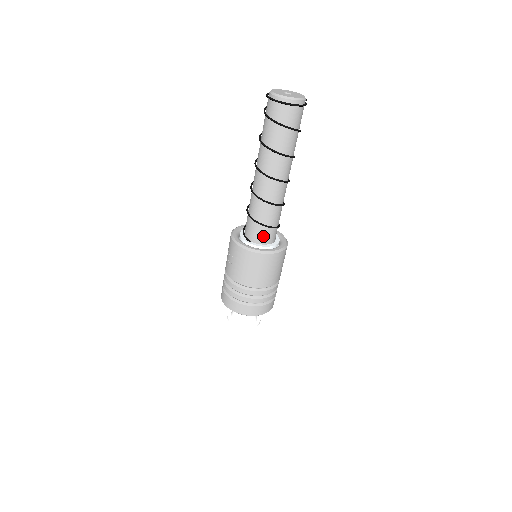
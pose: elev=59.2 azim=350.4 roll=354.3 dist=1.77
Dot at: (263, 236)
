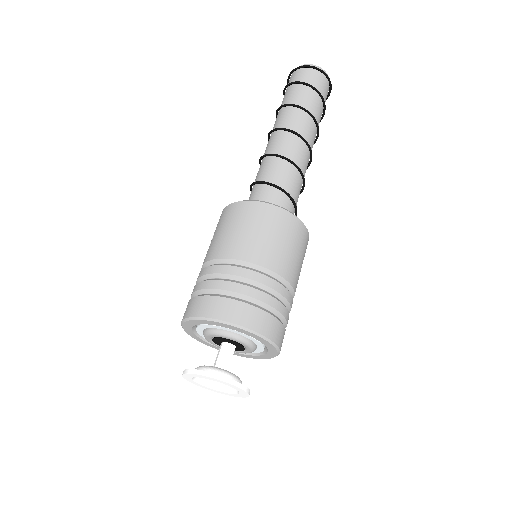
Dot at: (265, 199)
